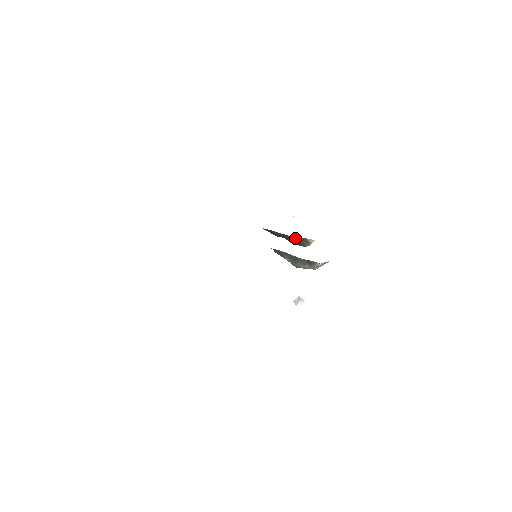
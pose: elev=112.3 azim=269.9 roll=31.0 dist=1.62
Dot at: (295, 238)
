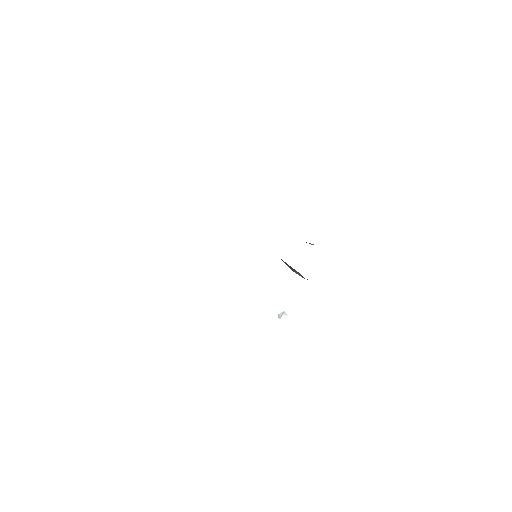
Dot at: occluded
